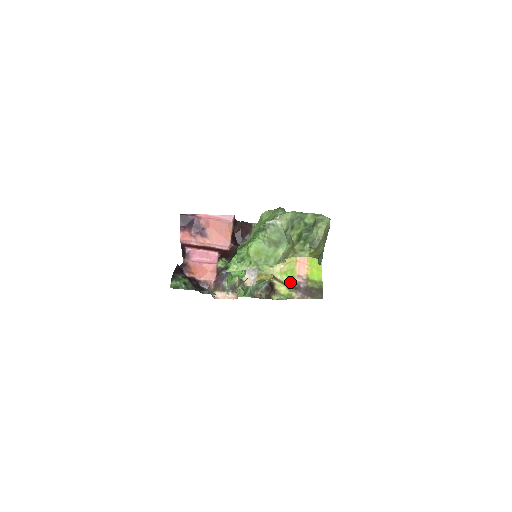
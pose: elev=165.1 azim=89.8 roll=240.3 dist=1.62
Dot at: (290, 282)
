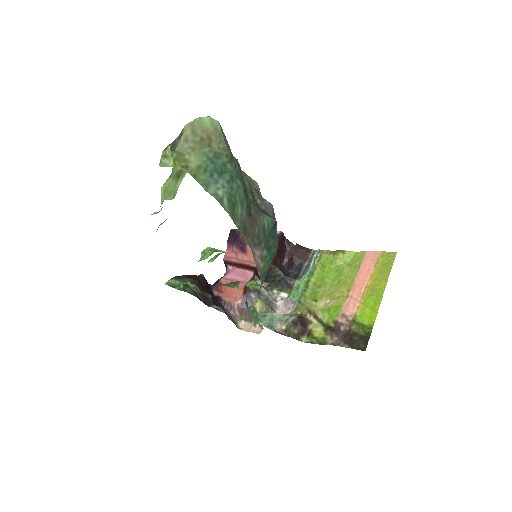
Dot at: (330, 322)
